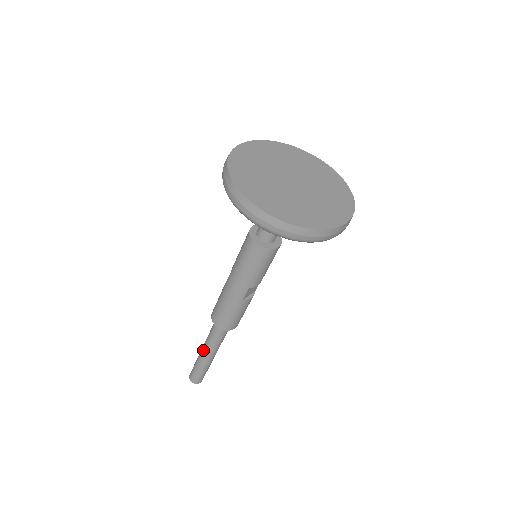
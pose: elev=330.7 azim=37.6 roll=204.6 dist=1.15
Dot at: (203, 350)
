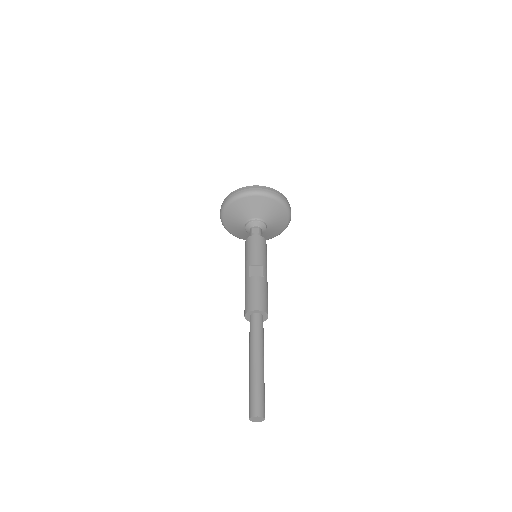
Dot at: occluded
